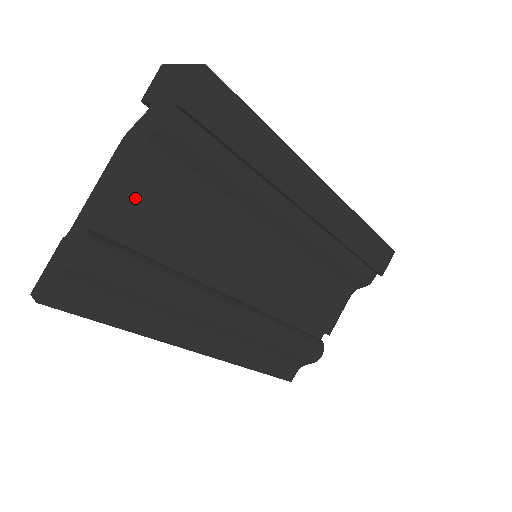
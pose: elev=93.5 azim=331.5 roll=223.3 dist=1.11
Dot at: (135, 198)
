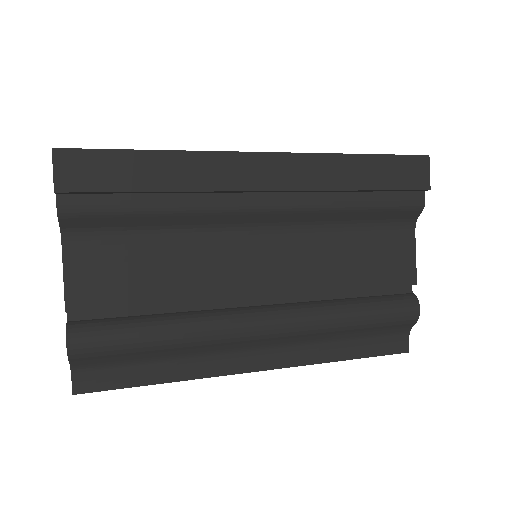
Dot at: (86, 278)
